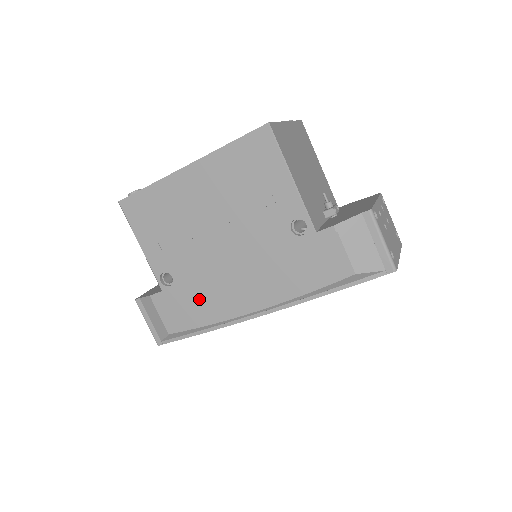
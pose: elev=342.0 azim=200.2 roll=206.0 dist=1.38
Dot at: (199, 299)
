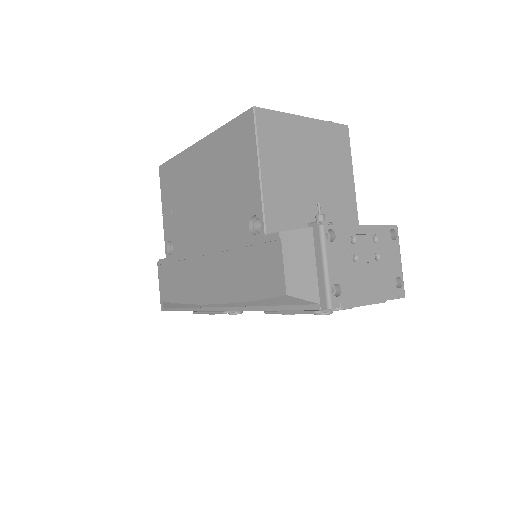
Dot at: (183, 275)
